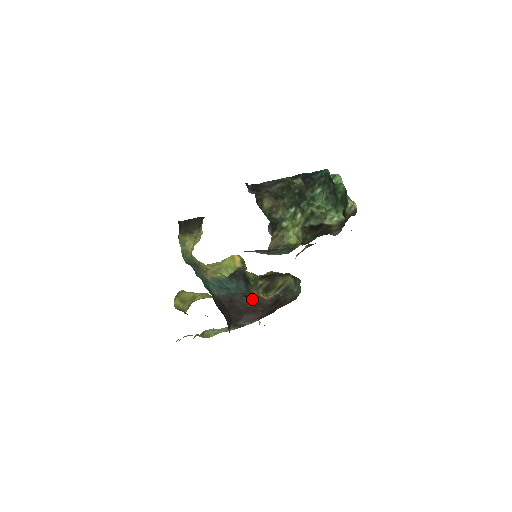
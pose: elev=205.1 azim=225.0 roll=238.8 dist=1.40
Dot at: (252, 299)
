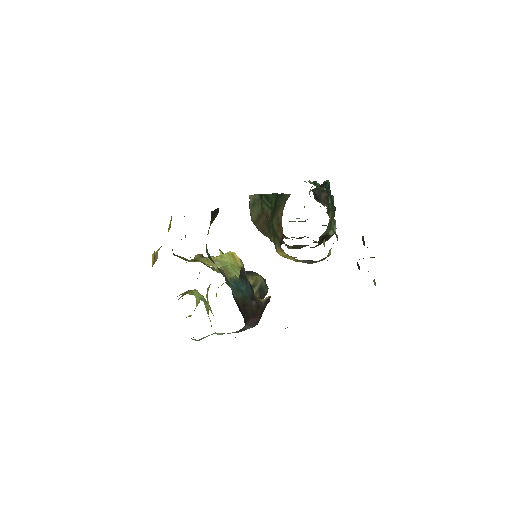
Dot at: (256, 302)
